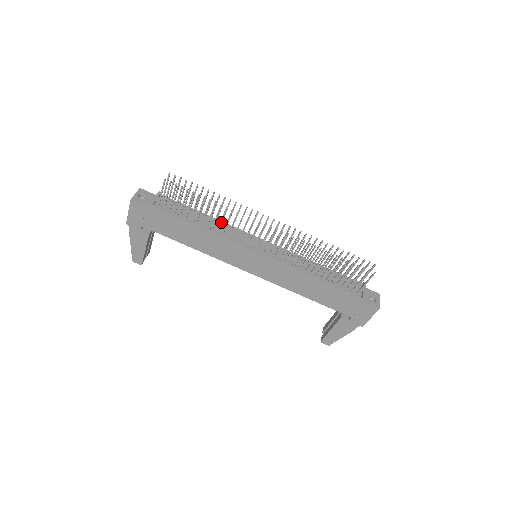
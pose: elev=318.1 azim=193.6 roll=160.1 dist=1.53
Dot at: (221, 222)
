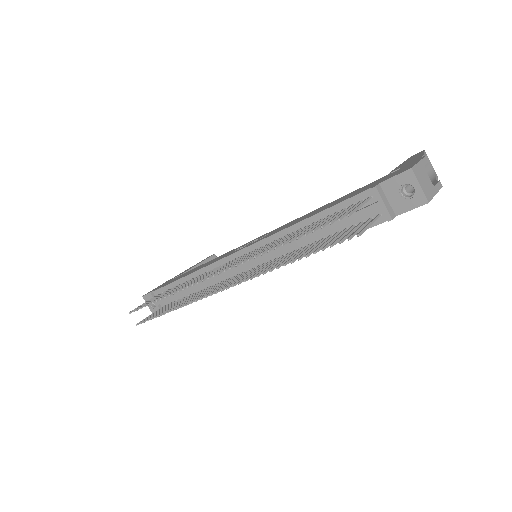
Dot at: occluded
